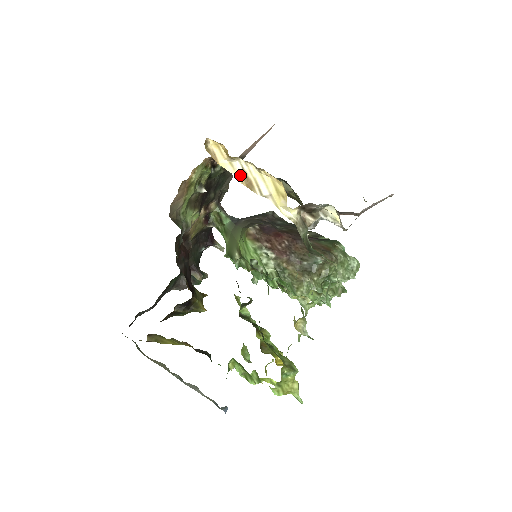
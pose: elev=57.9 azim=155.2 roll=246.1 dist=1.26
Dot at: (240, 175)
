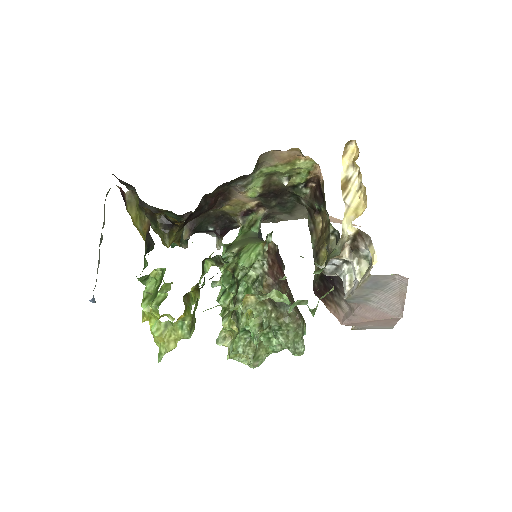
Dot at: (346, 177)
